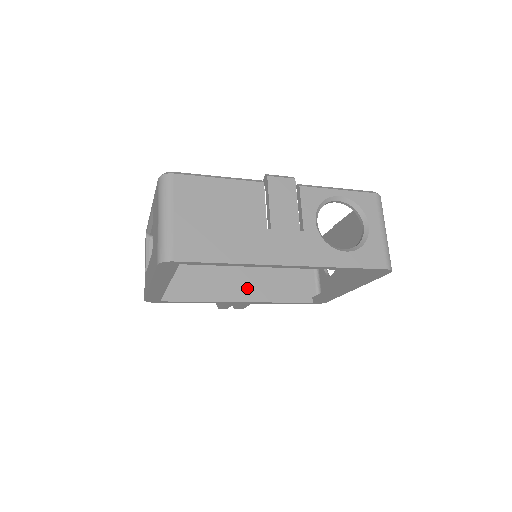
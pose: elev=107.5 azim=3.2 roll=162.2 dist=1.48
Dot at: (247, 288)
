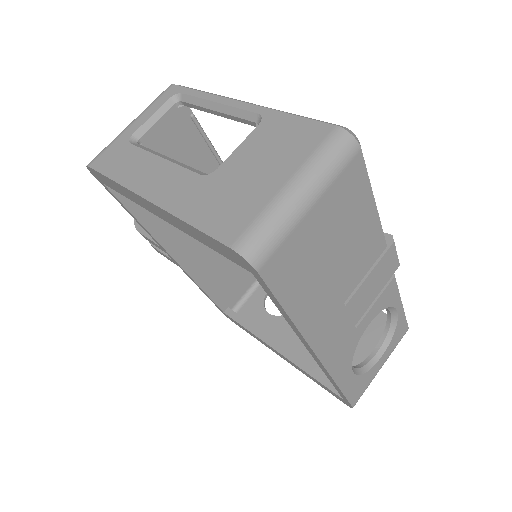
Dot at: (194, 251)
